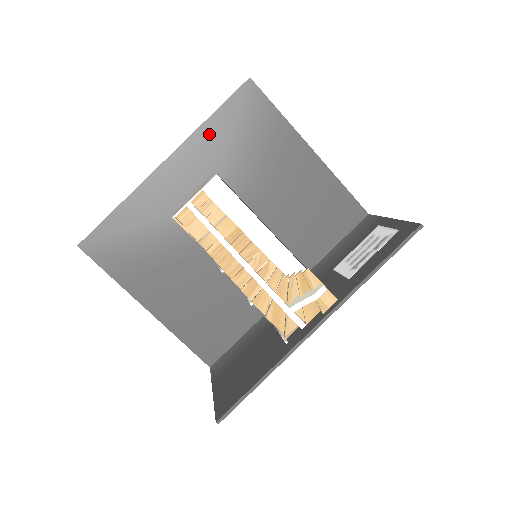
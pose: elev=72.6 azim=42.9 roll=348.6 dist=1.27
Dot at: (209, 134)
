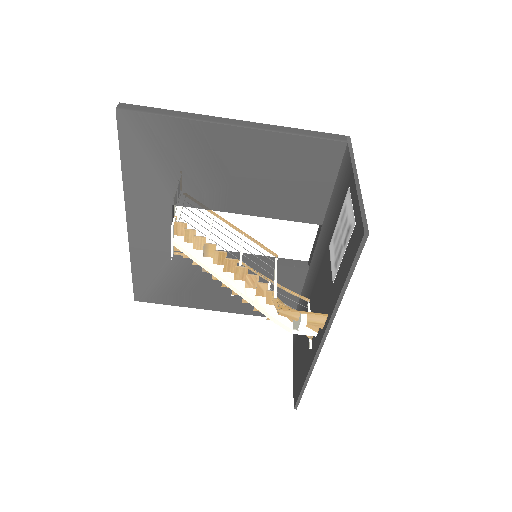
Dot at: (135, 181)
